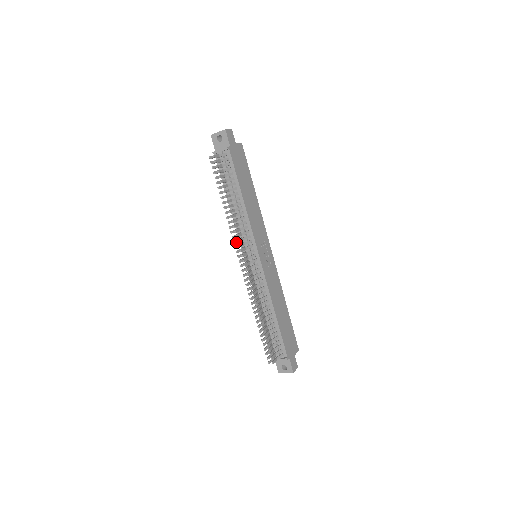
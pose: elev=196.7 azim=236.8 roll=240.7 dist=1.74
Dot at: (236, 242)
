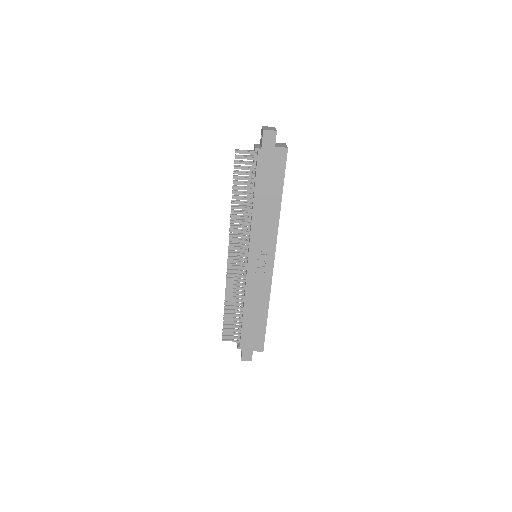
Dot at: (233, 235)
